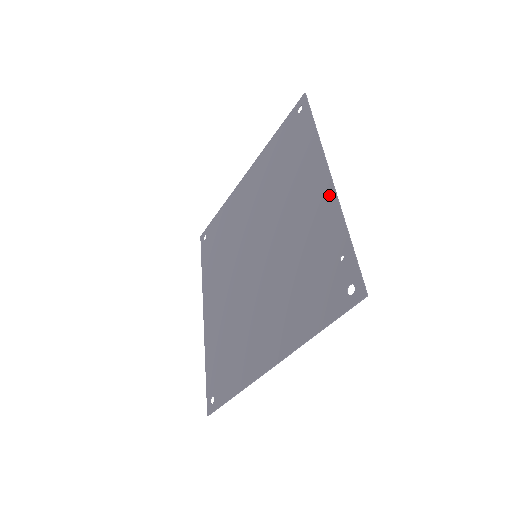
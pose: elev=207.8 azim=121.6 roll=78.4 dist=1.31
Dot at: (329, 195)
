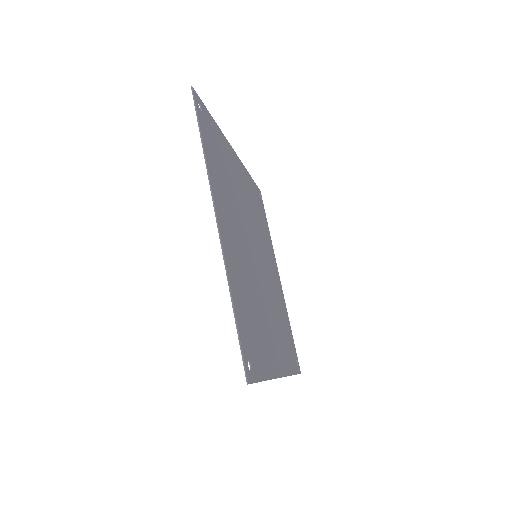
Dot at: (229, 149)
